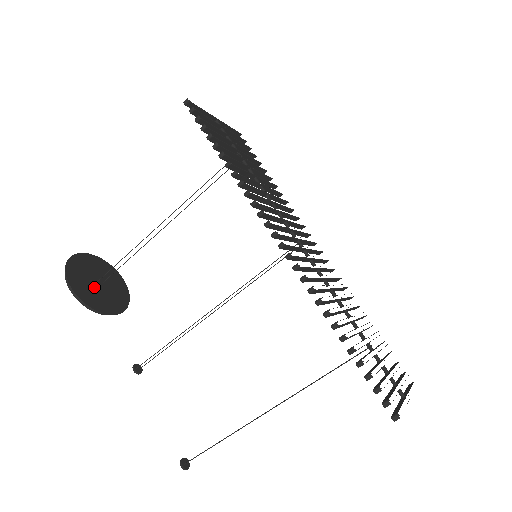
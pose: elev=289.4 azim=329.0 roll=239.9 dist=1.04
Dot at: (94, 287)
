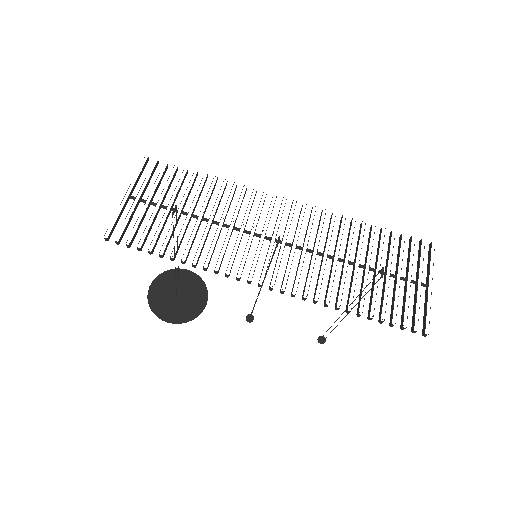
Dot at: (179, 303)
